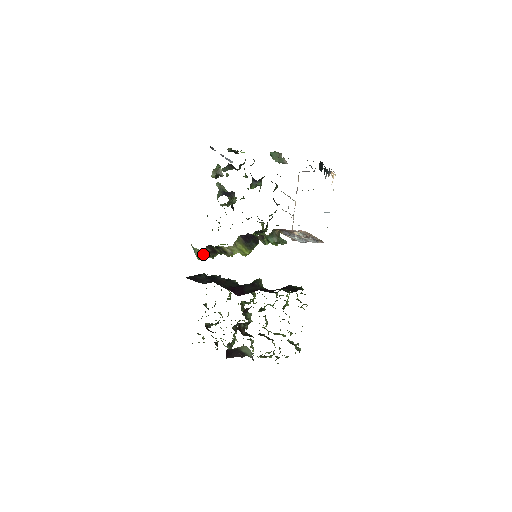
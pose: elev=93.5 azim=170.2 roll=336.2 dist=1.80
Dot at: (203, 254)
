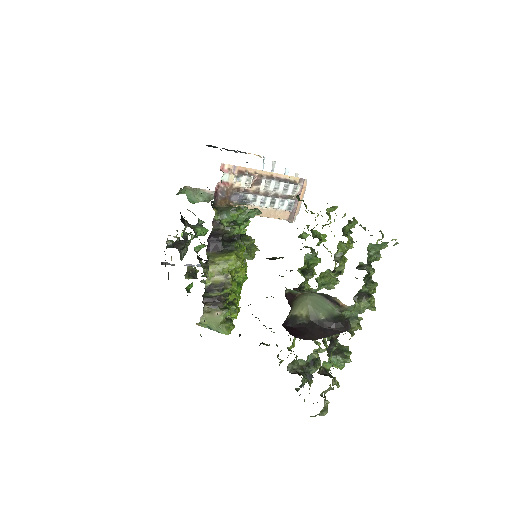
Dot at: (214, 317)
